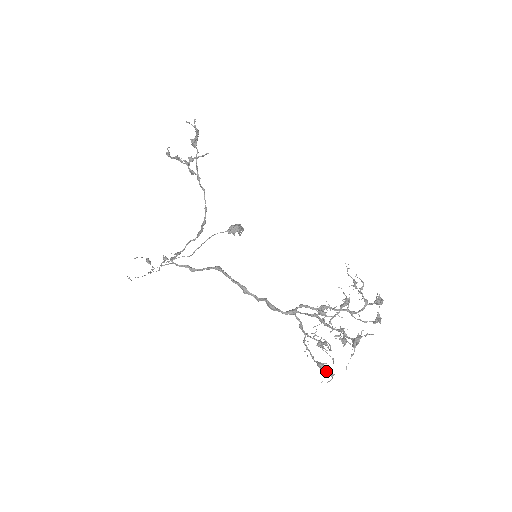
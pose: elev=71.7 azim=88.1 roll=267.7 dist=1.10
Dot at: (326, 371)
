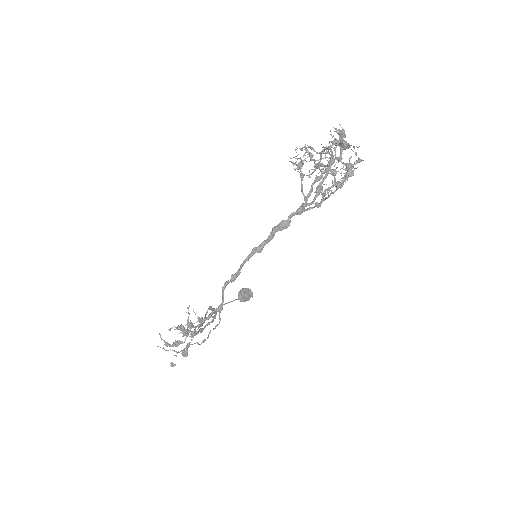
Dot at: (352, 165)
